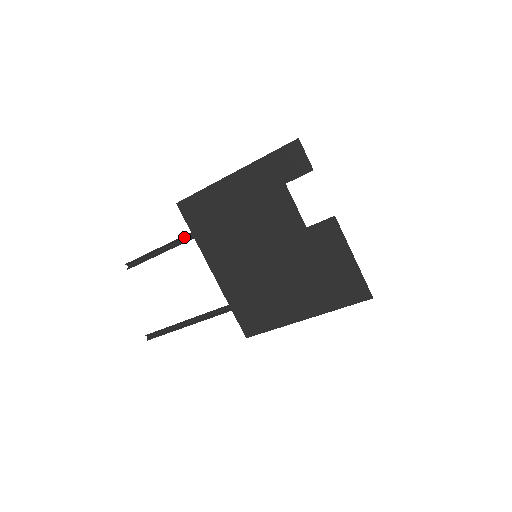
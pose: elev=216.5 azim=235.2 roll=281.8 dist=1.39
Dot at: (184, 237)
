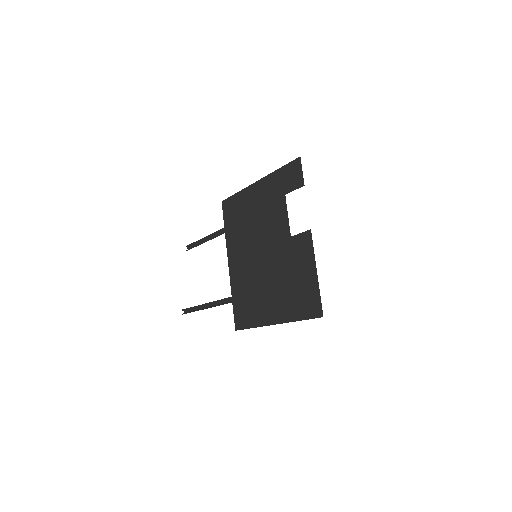
Dot at: (221, 231)
